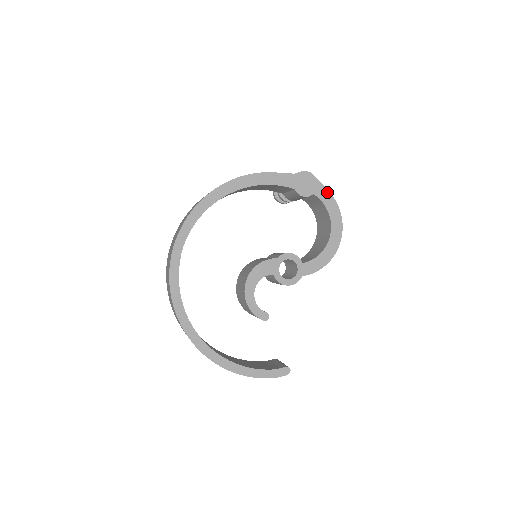
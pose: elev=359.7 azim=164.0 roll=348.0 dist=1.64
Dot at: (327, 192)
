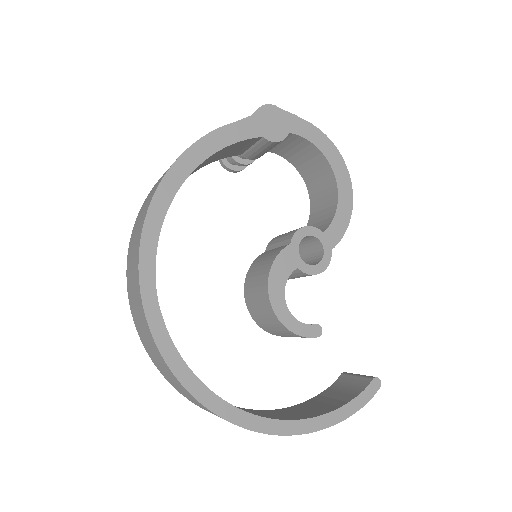
Dot at: (303, 122)
